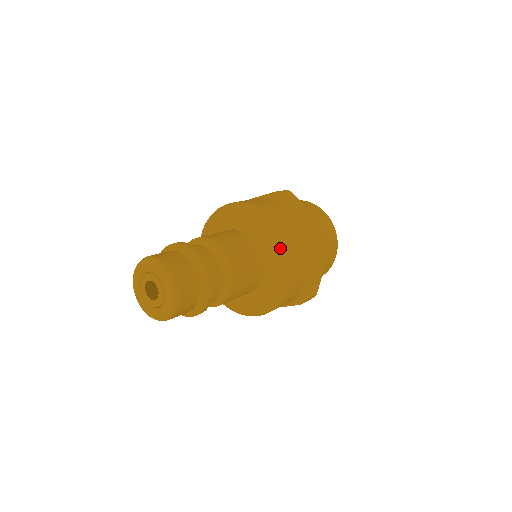
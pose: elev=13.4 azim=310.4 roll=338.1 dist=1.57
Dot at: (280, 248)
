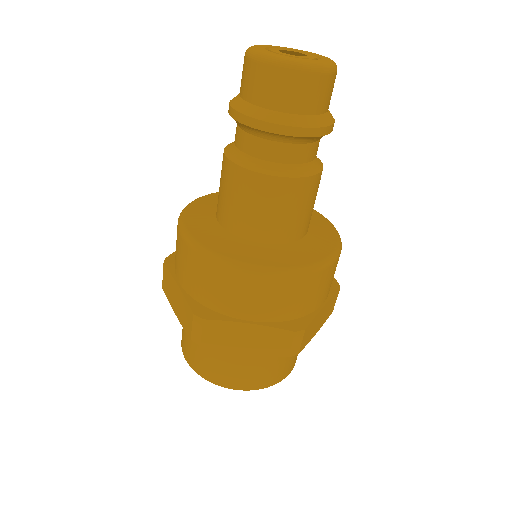
Dot at: (334, 231)
